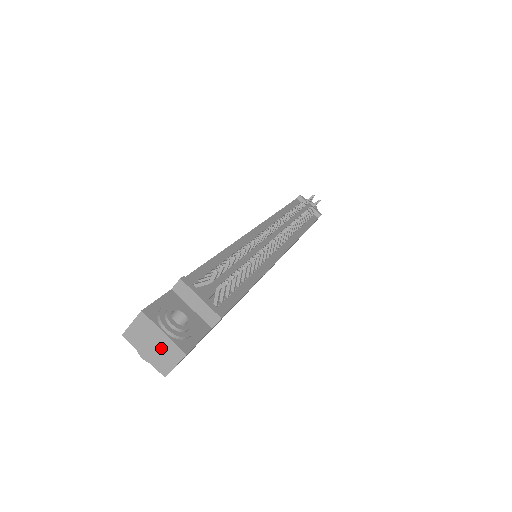
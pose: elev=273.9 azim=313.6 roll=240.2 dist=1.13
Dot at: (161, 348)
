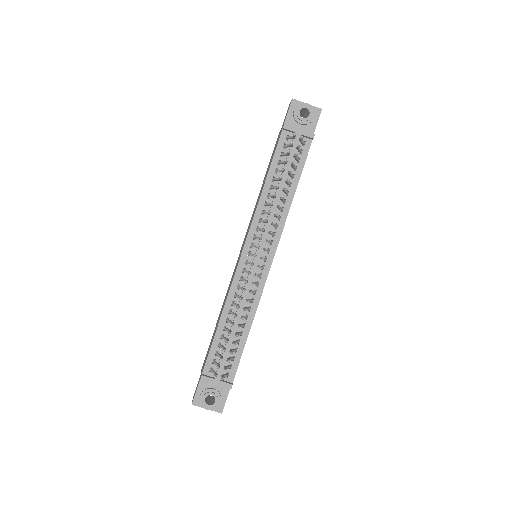
Dot at: occluded
